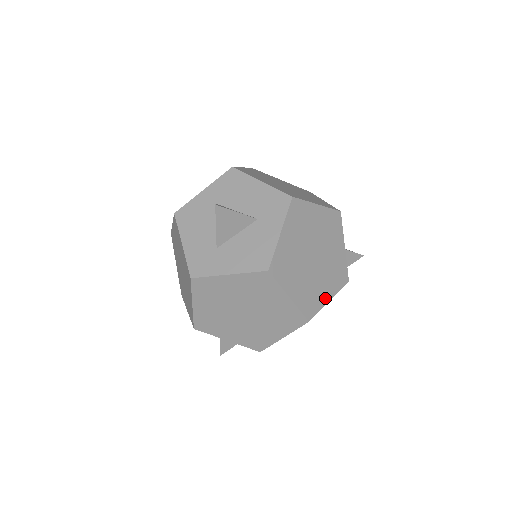
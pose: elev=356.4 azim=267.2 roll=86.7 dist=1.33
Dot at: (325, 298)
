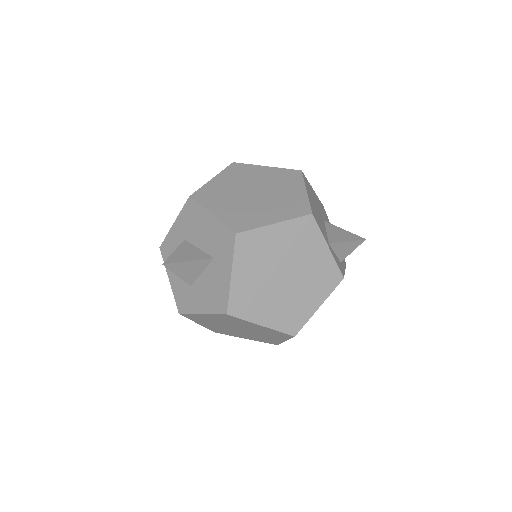
Dot at: (312, 308)
